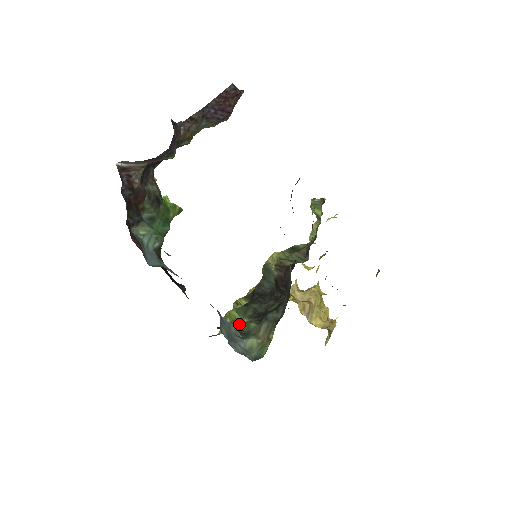
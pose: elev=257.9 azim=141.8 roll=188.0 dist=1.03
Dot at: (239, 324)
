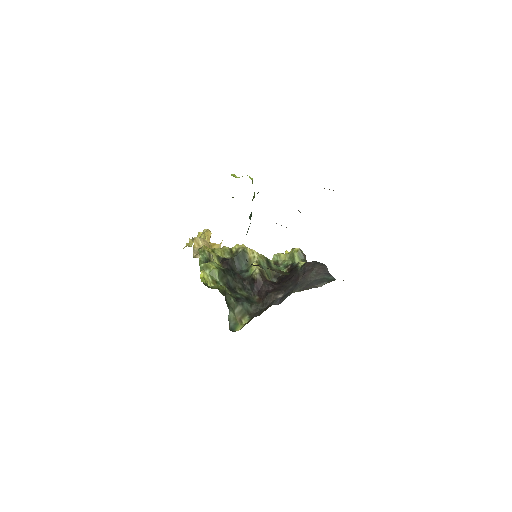
Dot at: (226, 293)
